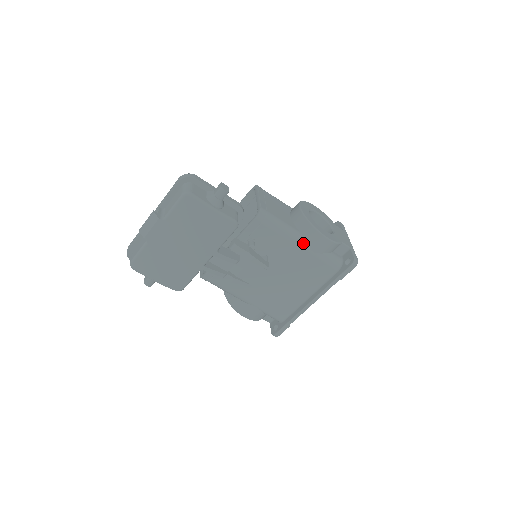
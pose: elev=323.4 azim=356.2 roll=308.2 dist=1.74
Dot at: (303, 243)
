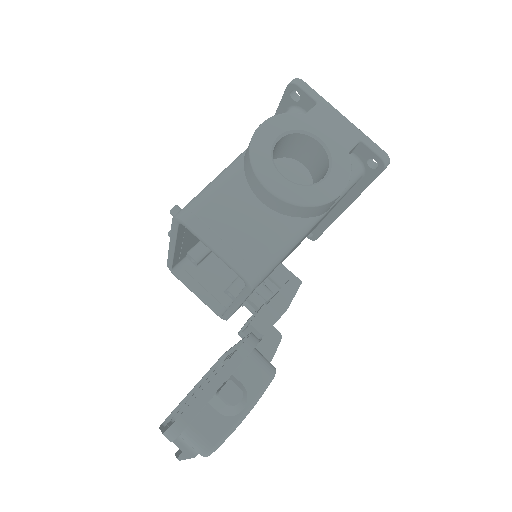
Dot at: (314, 222)
